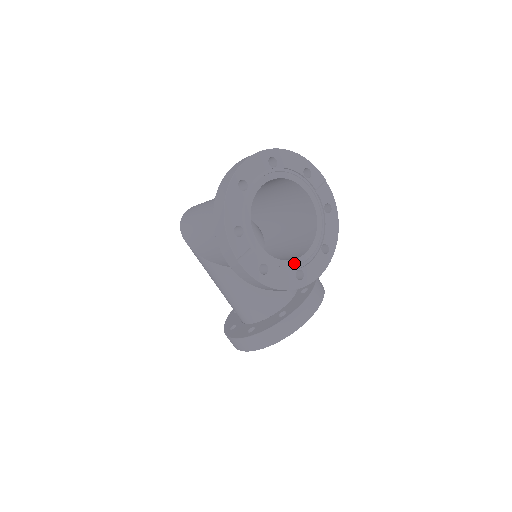
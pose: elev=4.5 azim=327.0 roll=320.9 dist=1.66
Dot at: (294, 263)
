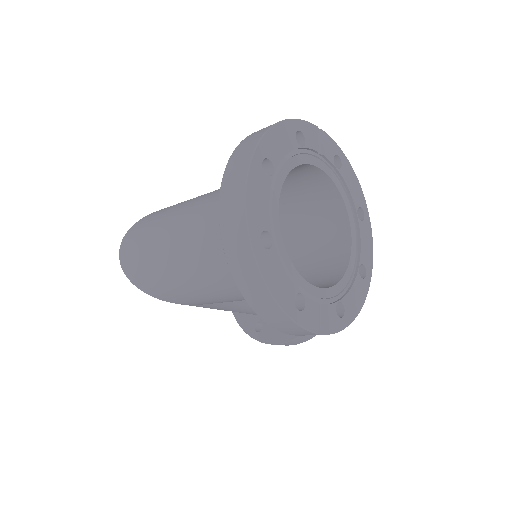
Dot at: (351, 265)
